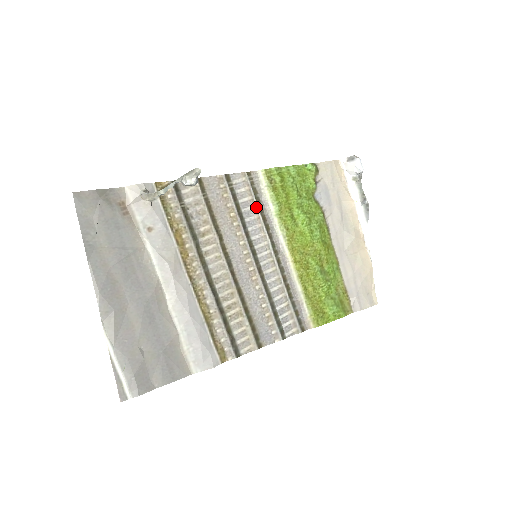
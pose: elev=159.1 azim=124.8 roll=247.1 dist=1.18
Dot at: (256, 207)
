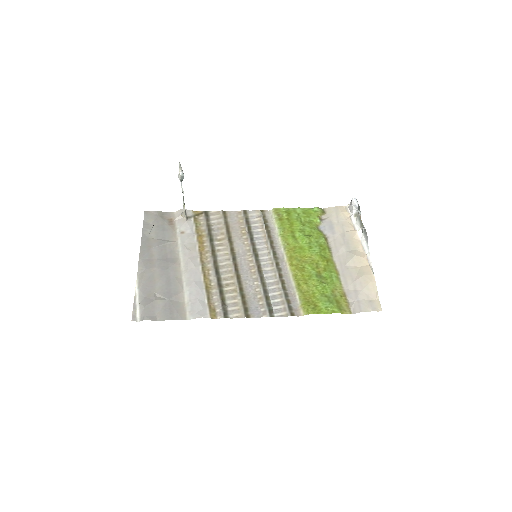
Dot at: (264, 230)
